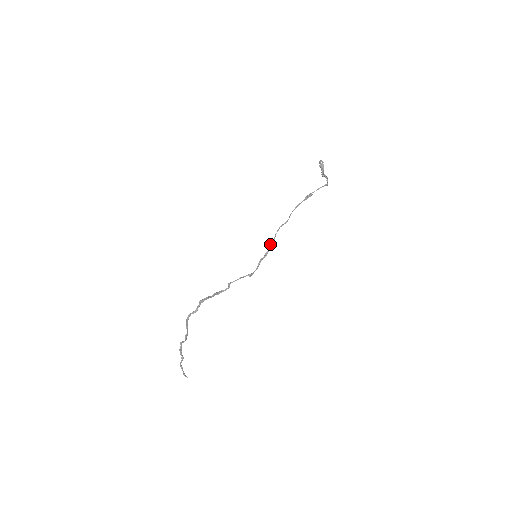
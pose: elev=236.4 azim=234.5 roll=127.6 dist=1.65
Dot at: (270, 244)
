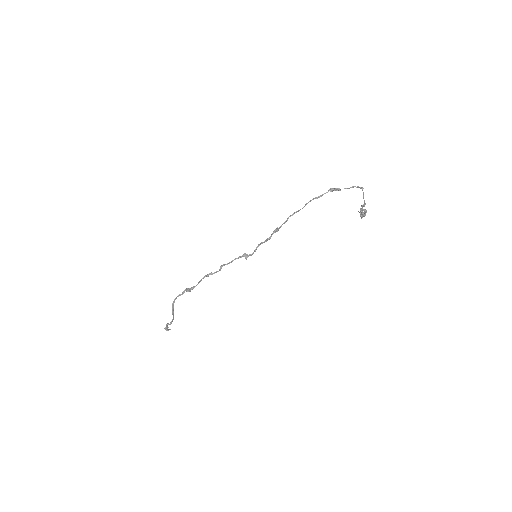
Dot at: (274, 232)
